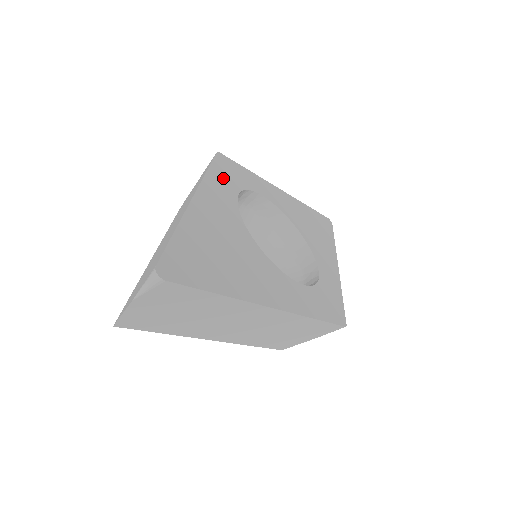
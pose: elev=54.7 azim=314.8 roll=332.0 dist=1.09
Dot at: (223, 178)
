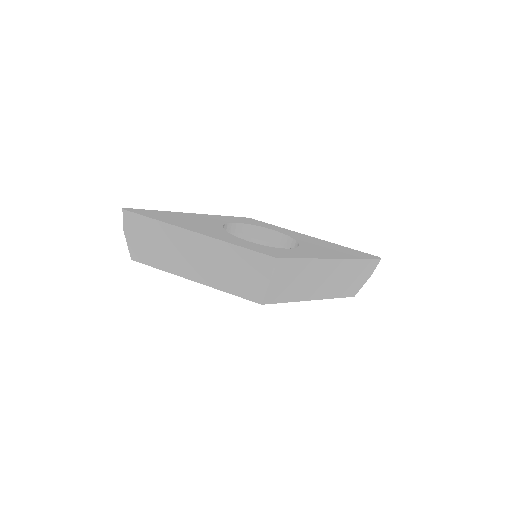
Dot at: (234, 219)
